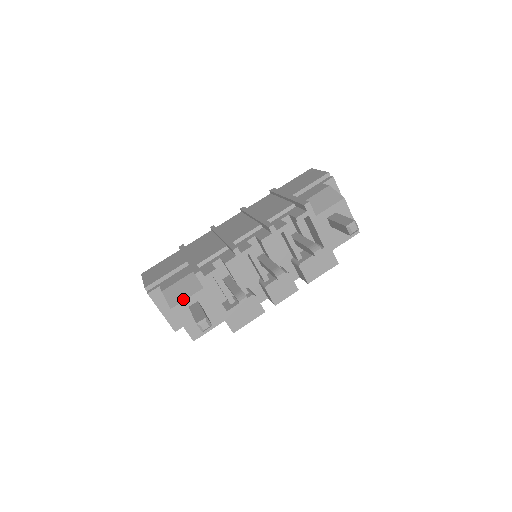
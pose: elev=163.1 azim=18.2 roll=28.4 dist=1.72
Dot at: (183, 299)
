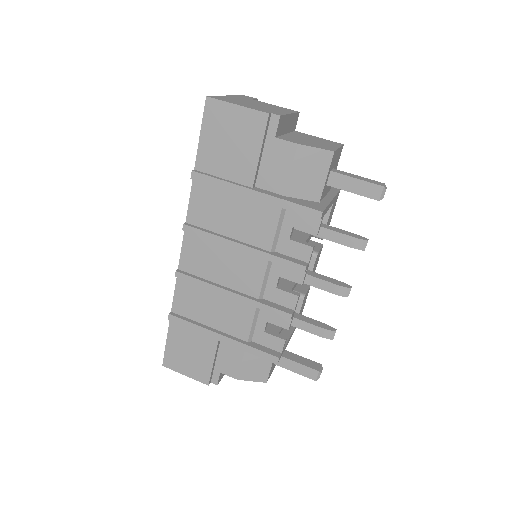
Dot at: (269, 370)
